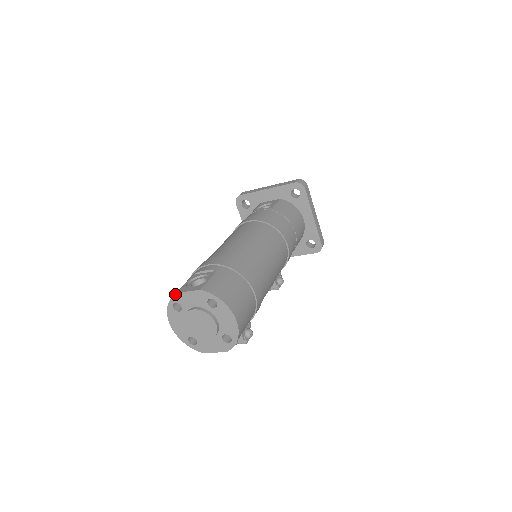
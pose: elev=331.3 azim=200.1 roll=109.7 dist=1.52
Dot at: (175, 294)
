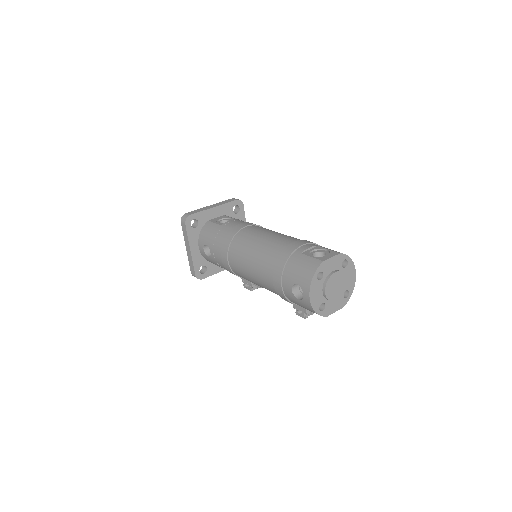
Dot at: (322, 263)
